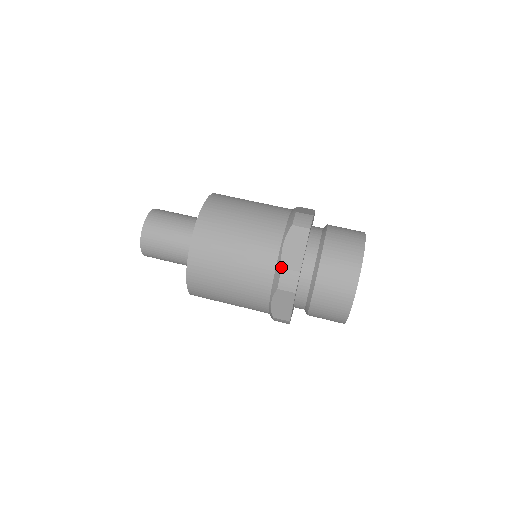
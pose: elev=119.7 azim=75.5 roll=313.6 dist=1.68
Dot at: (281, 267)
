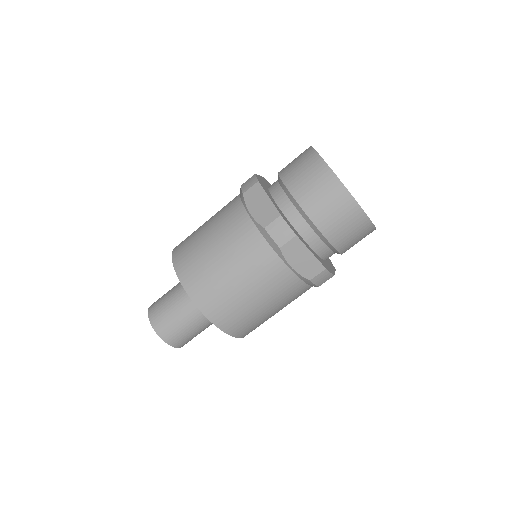
Dot at: occluded
